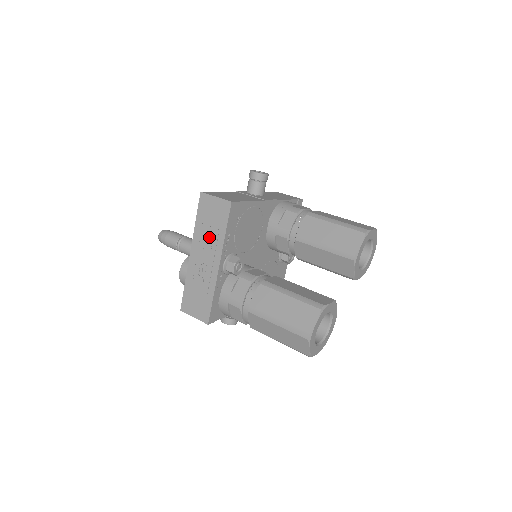
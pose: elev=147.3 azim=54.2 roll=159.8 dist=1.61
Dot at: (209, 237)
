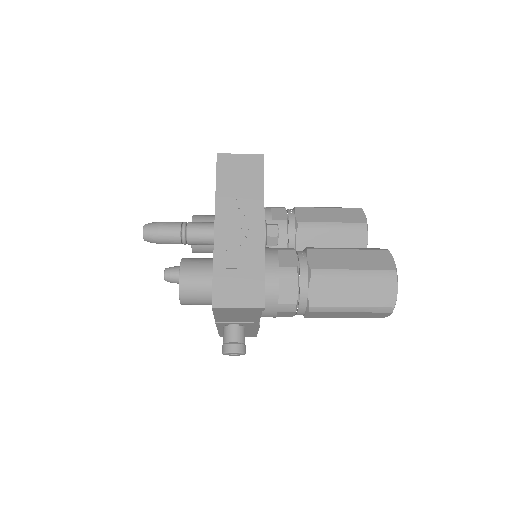
Dot at: (241, 198)
